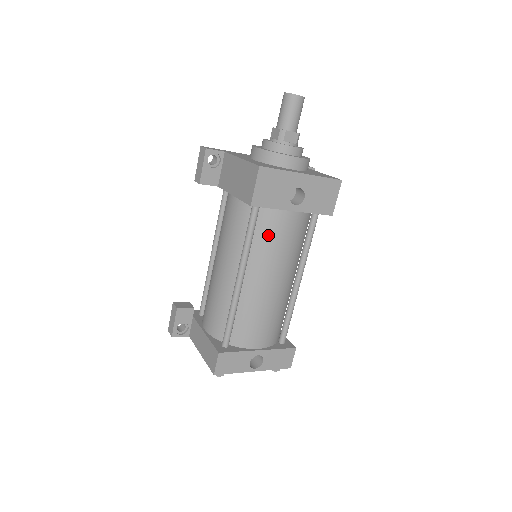
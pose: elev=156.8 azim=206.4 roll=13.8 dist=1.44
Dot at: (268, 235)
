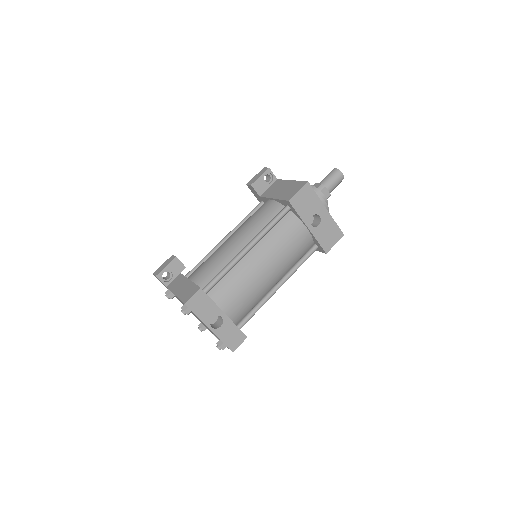
Dot at: (283, 232)
